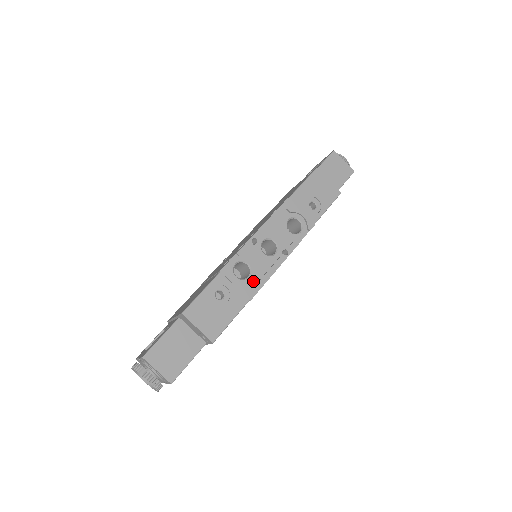
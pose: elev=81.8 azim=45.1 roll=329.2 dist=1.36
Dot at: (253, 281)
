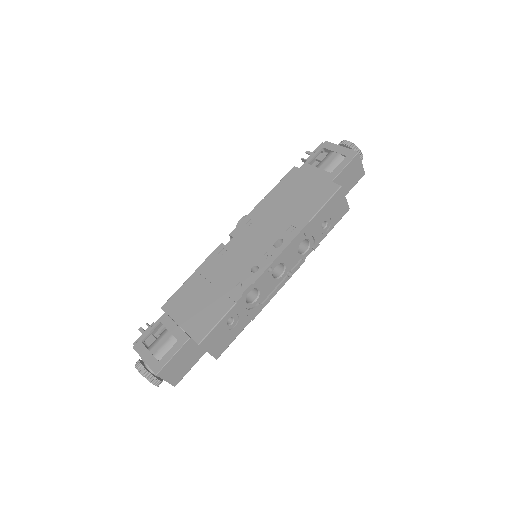
Dot at: (259, 305)
